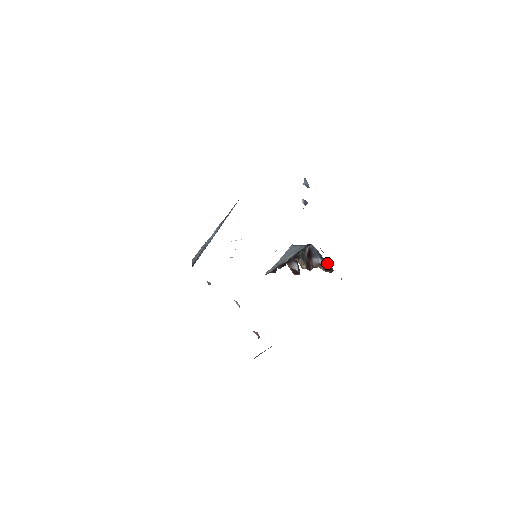
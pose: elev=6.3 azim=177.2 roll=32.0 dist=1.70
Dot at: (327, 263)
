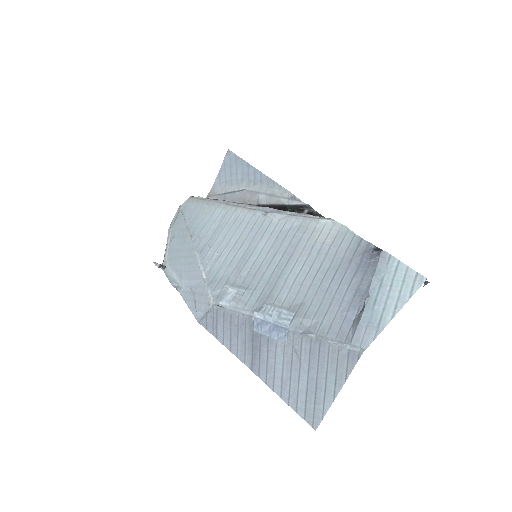
Dot at: occluded
